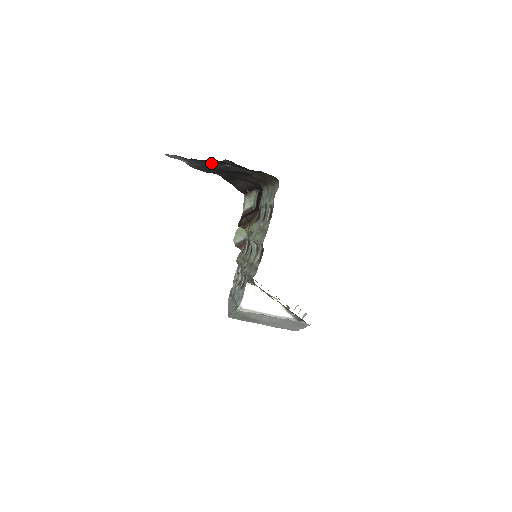
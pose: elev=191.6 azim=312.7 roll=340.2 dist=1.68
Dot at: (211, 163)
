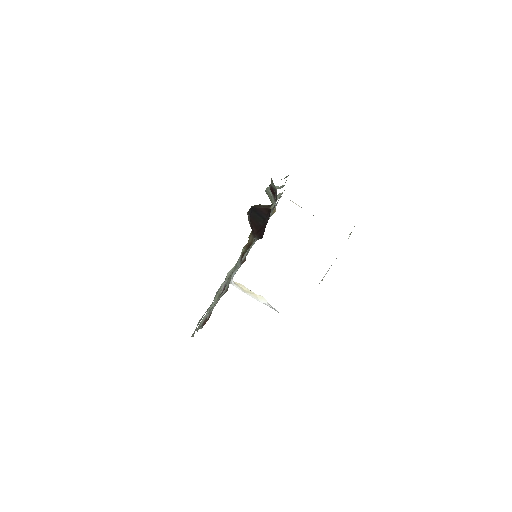
Dot at: occluded
